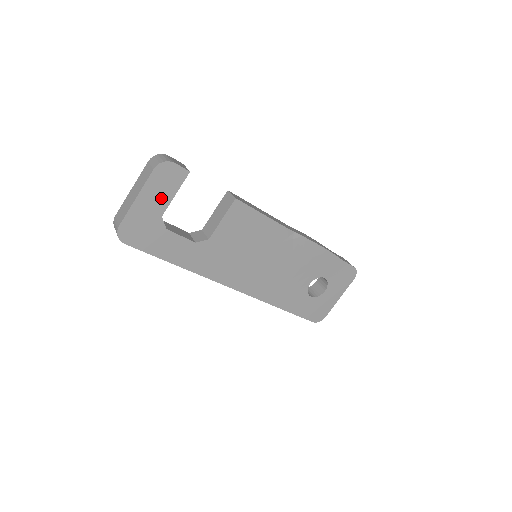
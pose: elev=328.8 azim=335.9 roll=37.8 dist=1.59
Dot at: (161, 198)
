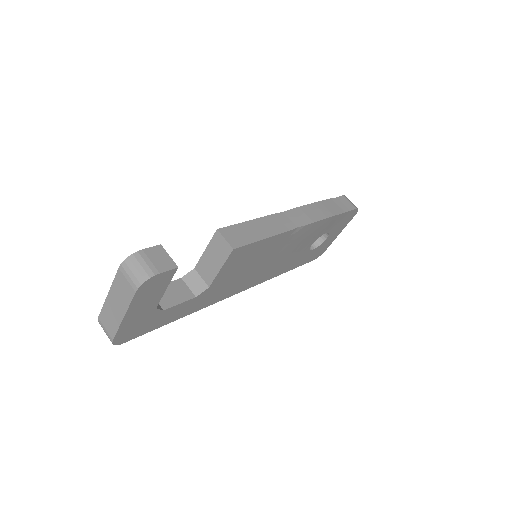
Dot at: (151, 300)
